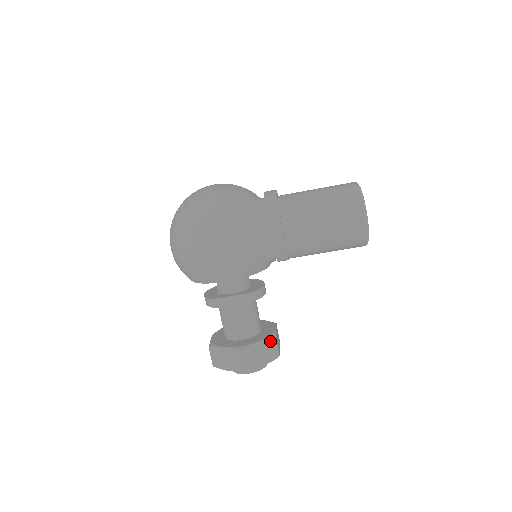
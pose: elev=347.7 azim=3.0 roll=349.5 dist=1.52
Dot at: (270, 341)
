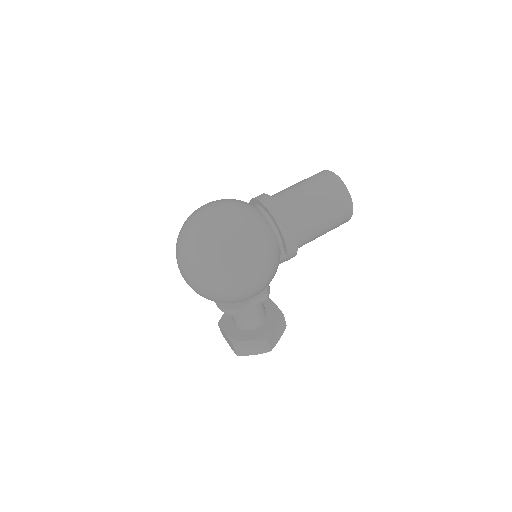
Dot at: (281, 320)
